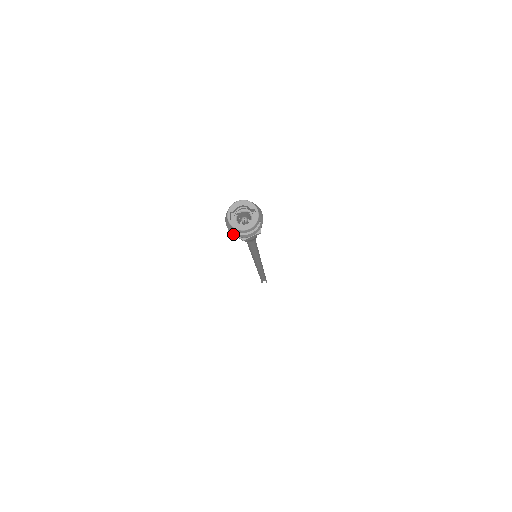
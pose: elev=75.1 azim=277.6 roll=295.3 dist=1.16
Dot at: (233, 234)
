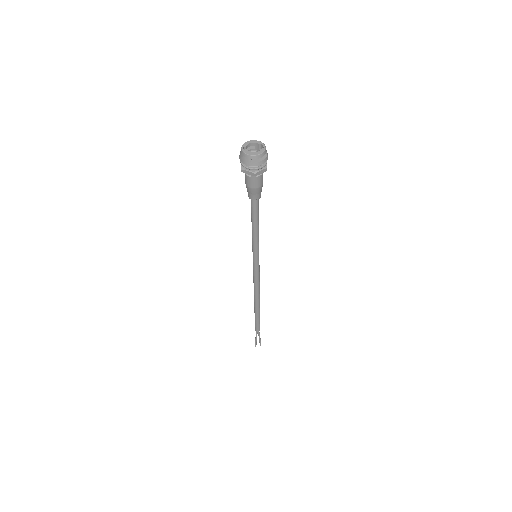
Dot at: (246, 173)
